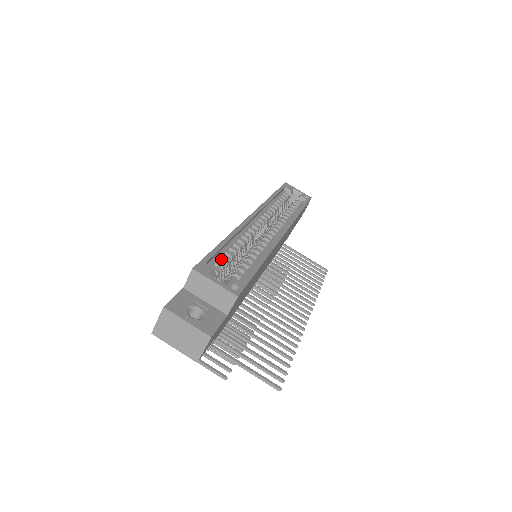
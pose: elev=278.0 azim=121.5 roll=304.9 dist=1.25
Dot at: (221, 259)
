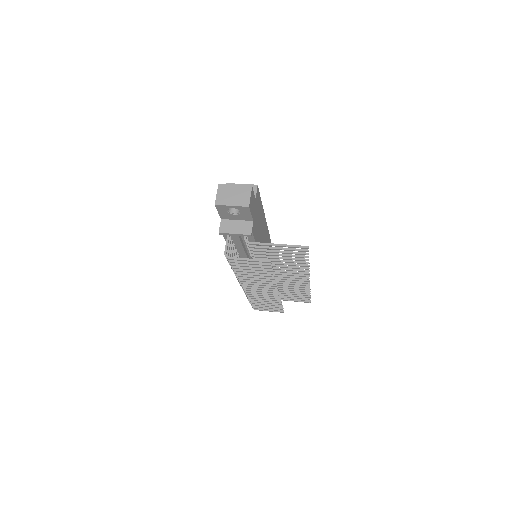
Dot at: occluded
